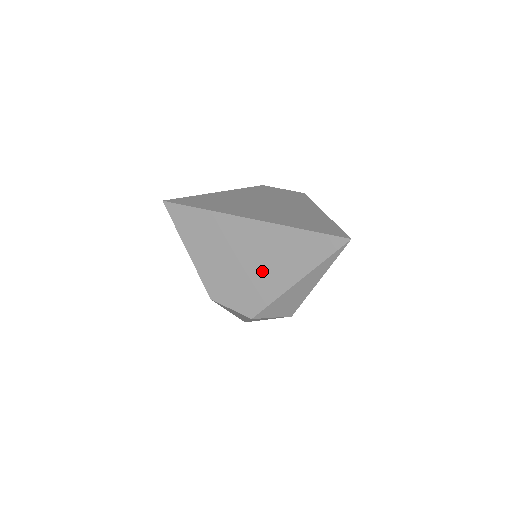
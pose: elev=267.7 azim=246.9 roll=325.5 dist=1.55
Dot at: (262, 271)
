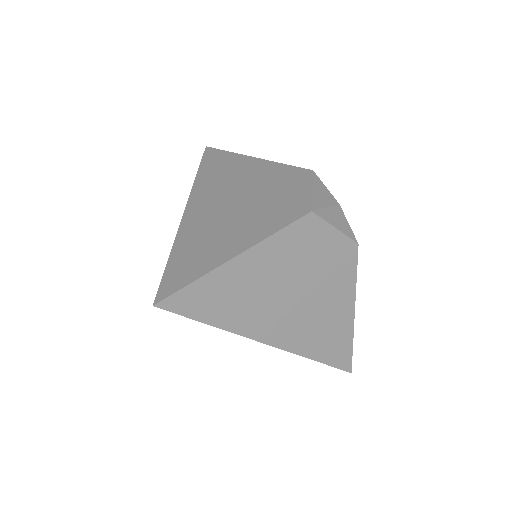
Dot at: occluded
